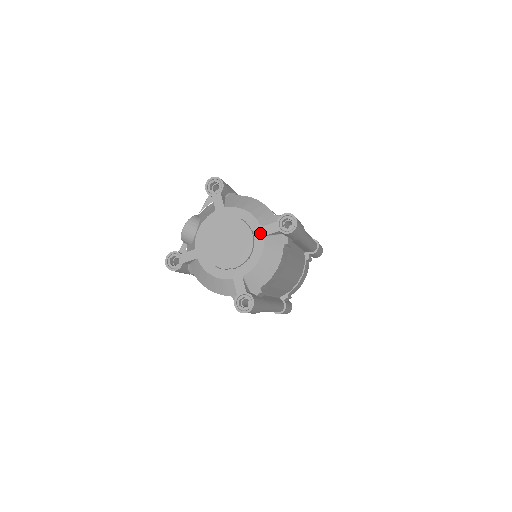
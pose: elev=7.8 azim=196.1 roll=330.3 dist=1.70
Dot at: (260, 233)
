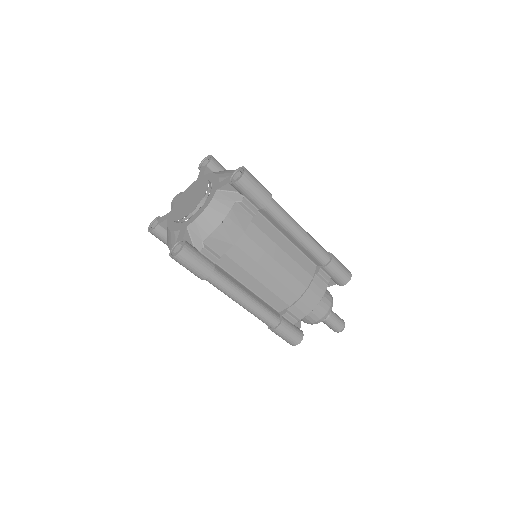
Dot at: (215, 188)
